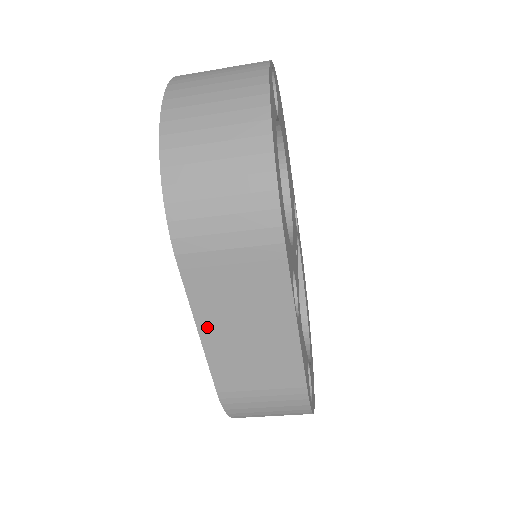
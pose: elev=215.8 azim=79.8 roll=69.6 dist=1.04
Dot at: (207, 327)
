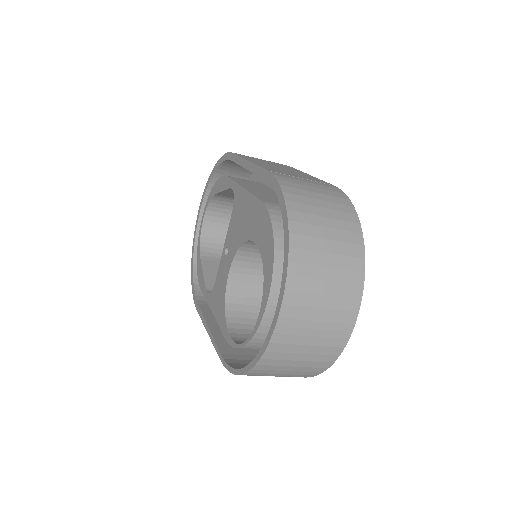
Dot at: occluded
